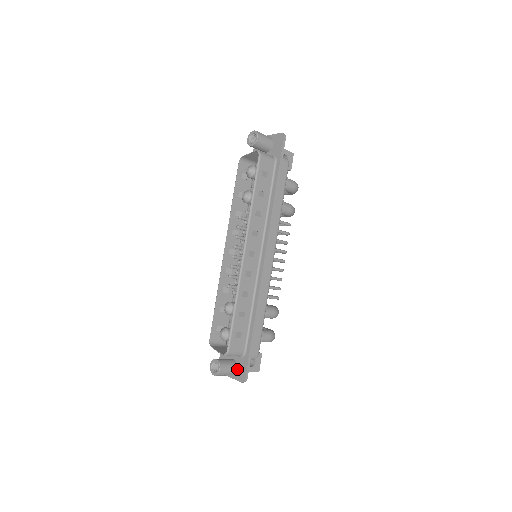
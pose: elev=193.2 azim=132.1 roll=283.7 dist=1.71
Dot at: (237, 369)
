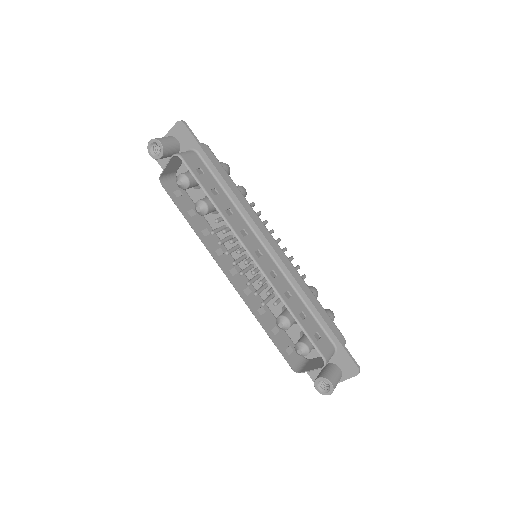
Dot at: (341, 368)
